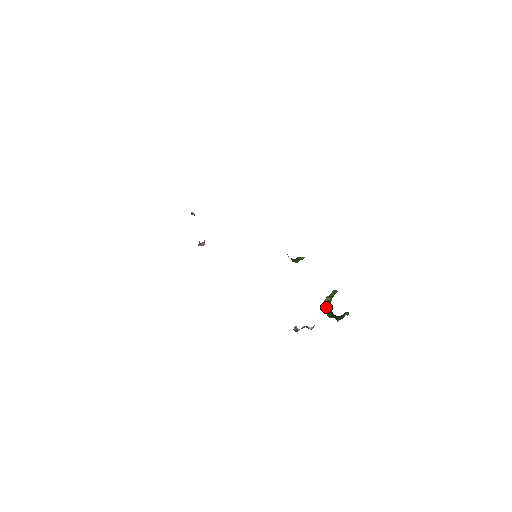
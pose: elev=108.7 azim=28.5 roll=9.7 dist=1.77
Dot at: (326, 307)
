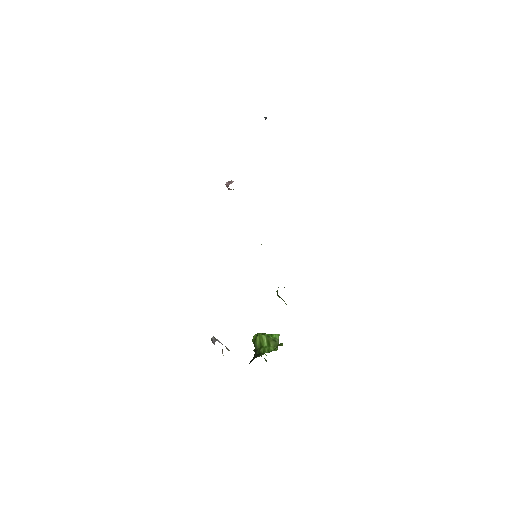
Dot at: (257, 343)
